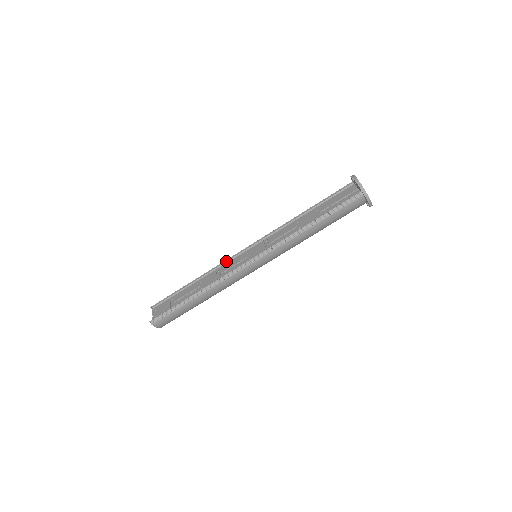
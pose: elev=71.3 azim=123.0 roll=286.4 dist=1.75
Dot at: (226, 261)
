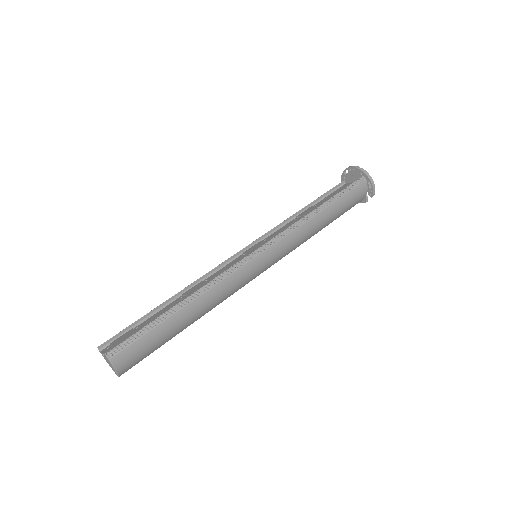
Dot at: (213, 270)
